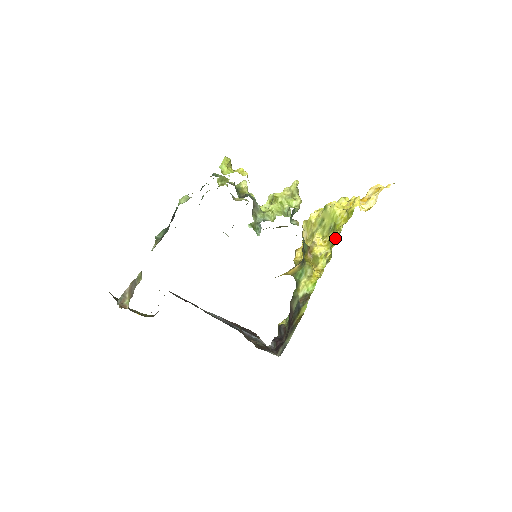
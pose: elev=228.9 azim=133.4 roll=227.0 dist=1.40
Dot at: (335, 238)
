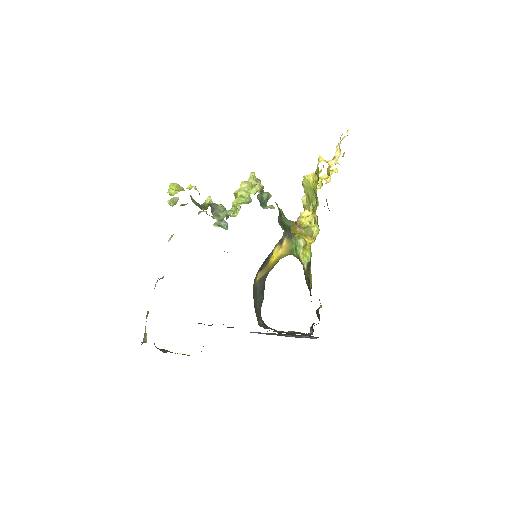
Dot at: (314, 201)
